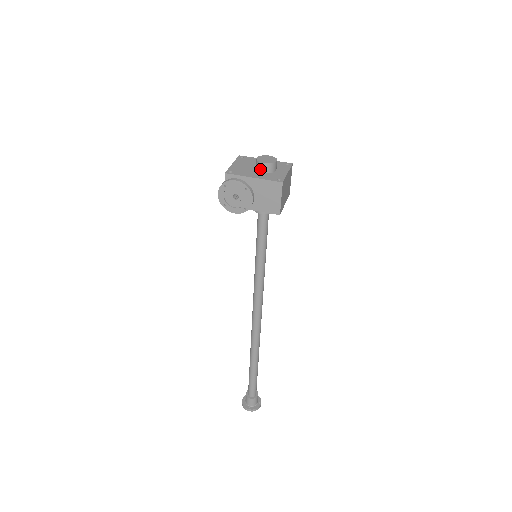
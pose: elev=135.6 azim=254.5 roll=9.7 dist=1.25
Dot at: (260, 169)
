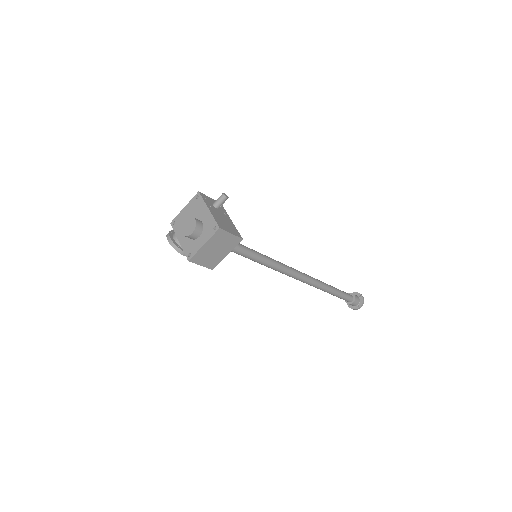
Dot at: occluded
